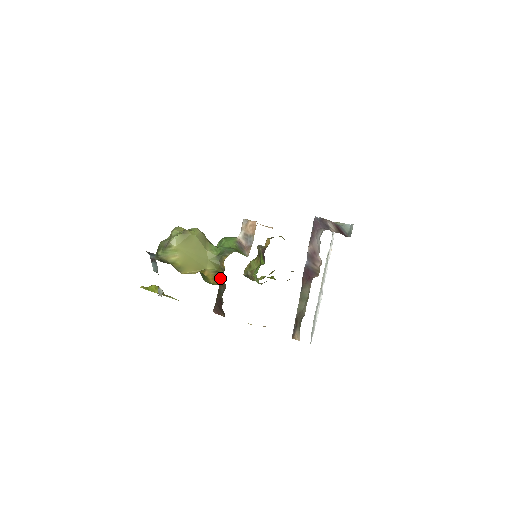
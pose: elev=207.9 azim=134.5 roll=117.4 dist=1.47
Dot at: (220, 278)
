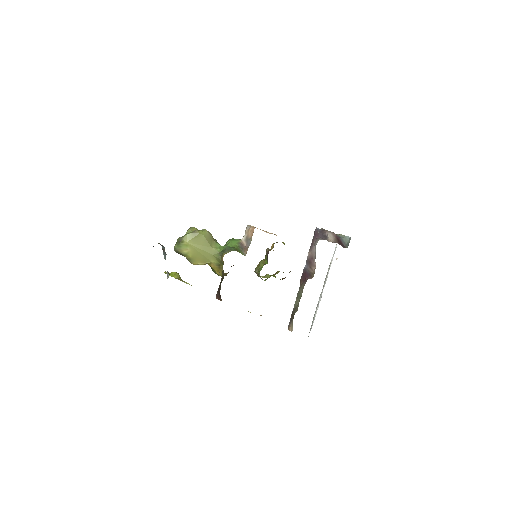
Dot at: (222, 271)
